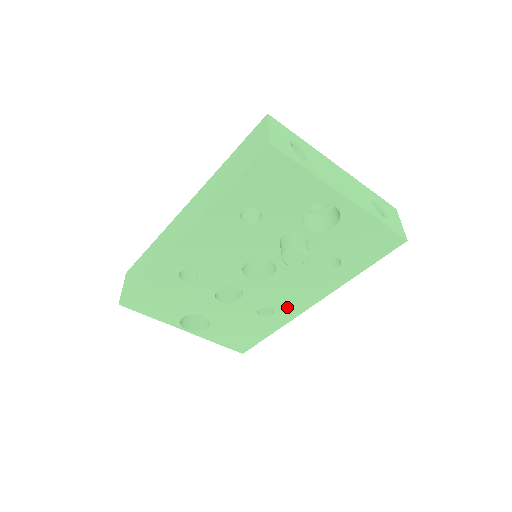
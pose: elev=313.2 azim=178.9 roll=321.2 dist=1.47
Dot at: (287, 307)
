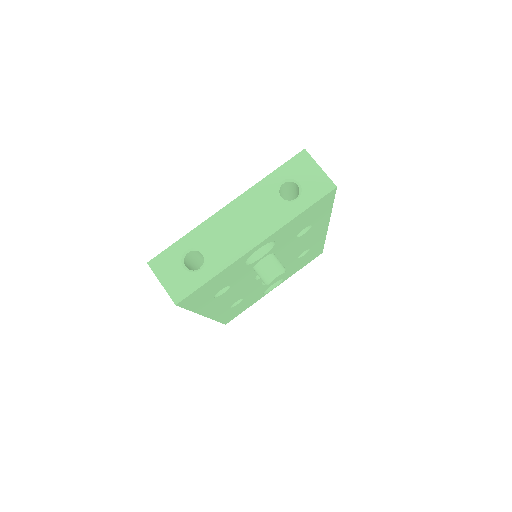
Dot at: (313, 243)
